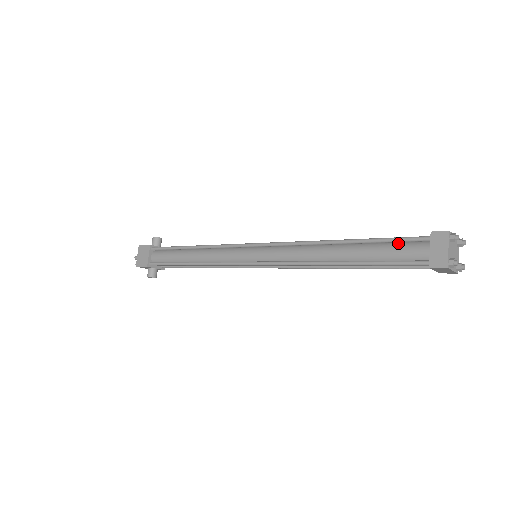
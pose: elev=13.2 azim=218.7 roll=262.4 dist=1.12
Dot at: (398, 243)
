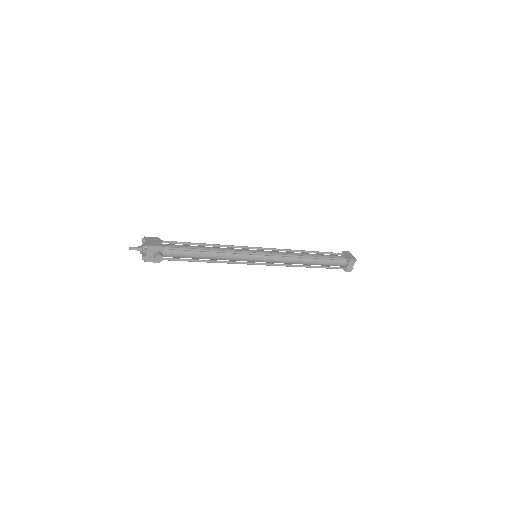
Dot at: (331, 255)
